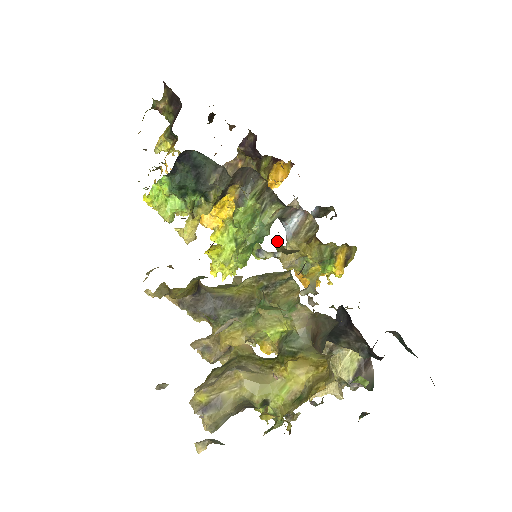
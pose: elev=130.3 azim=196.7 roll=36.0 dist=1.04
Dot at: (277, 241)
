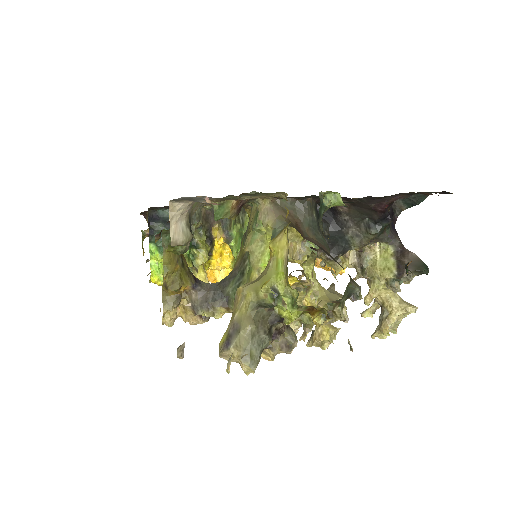
Dot at: occluded
